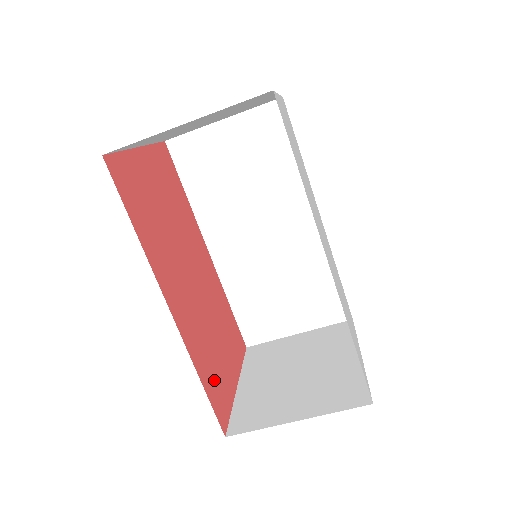
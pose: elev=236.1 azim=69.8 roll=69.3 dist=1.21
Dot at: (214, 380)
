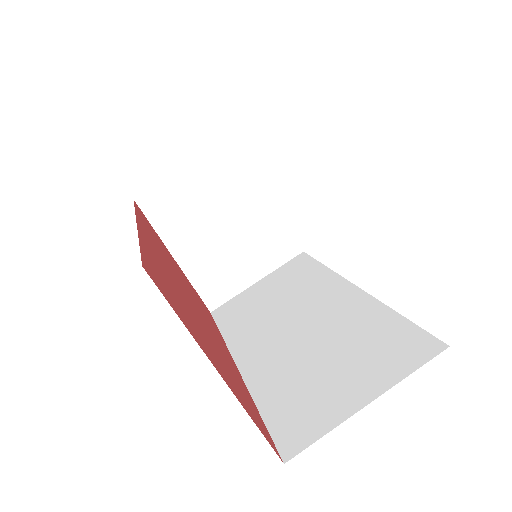
Dot at: (165, 284)
